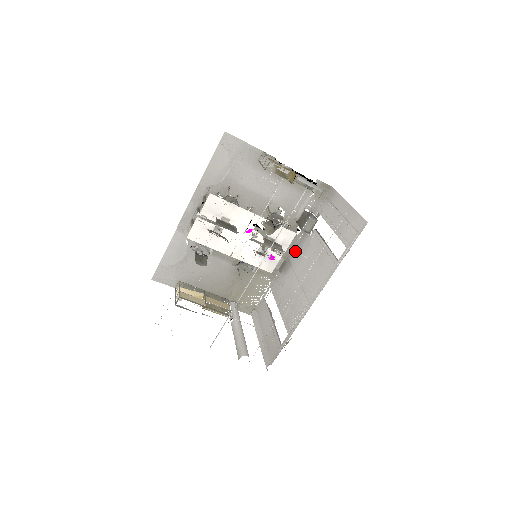
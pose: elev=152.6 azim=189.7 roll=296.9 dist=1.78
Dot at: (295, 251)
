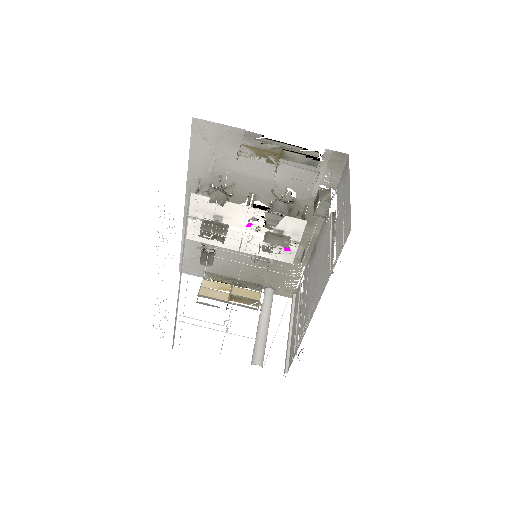
Dot at: (319, 235)
